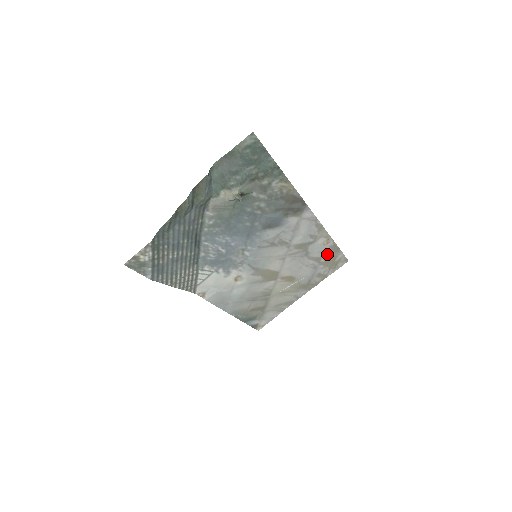
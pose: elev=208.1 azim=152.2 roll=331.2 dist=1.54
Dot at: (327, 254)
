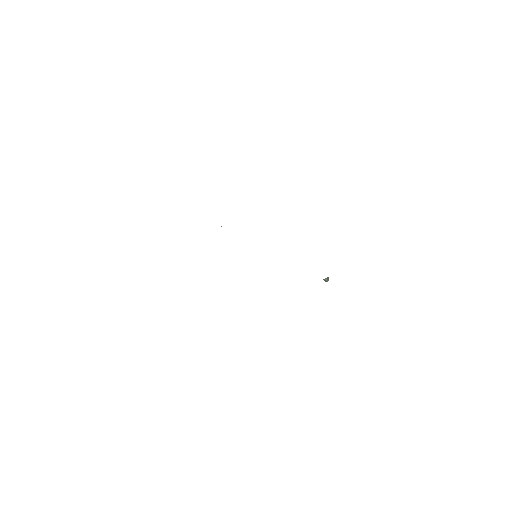
Dot at: occluded
